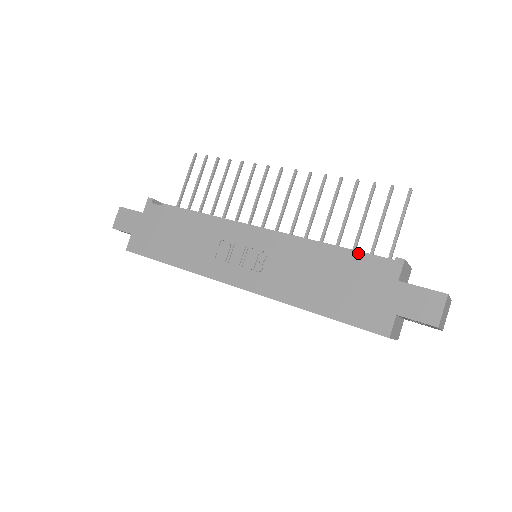
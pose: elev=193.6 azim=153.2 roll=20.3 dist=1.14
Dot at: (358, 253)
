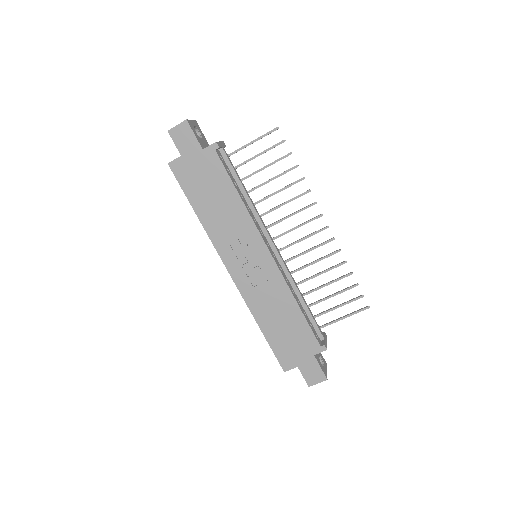
Dot at: (311, 317)
